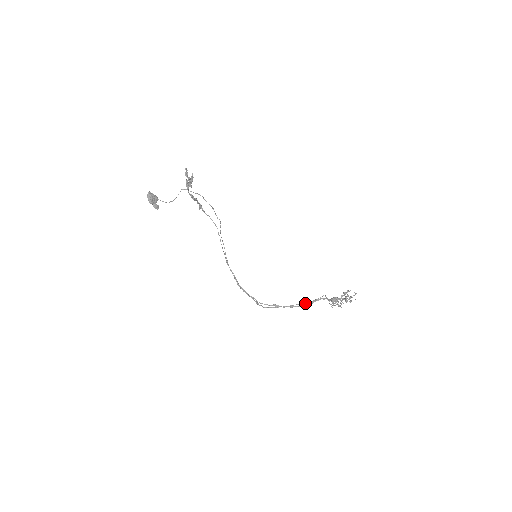
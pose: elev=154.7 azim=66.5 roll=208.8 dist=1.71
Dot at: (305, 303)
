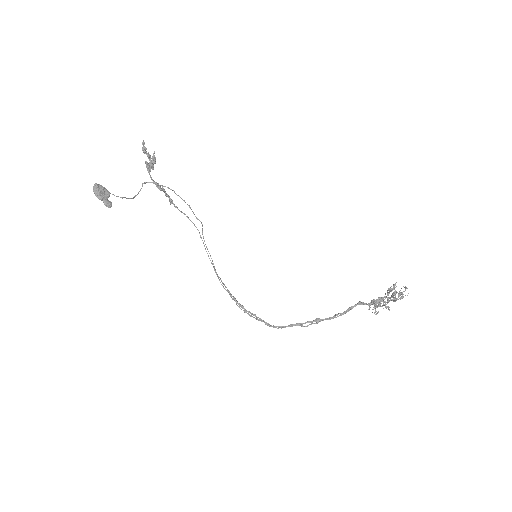
Dot at: occluded
